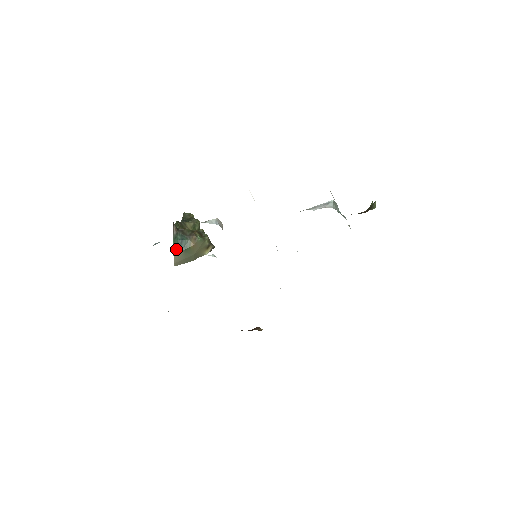
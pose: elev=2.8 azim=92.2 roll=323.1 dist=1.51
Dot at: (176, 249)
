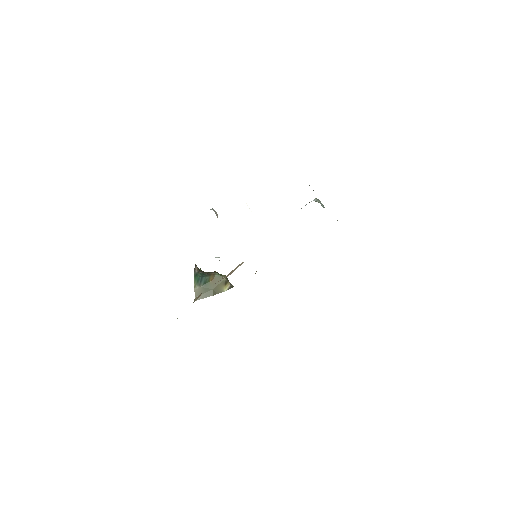
Dot at: (197, 284)
